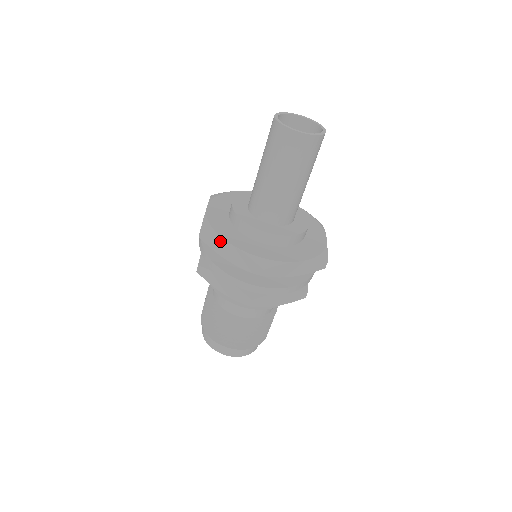
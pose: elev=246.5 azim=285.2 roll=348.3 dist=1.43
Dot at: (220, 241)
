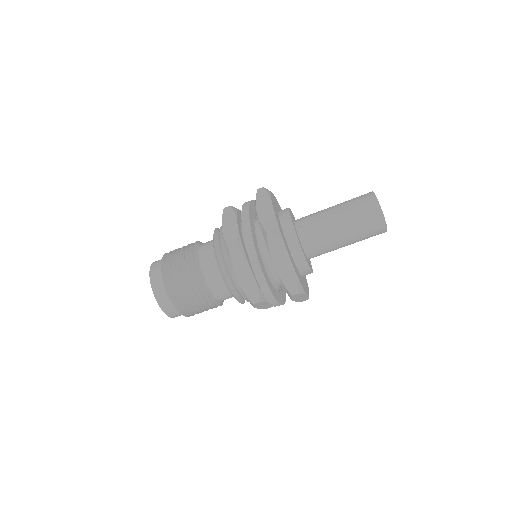
Dot at: (283, 251)
